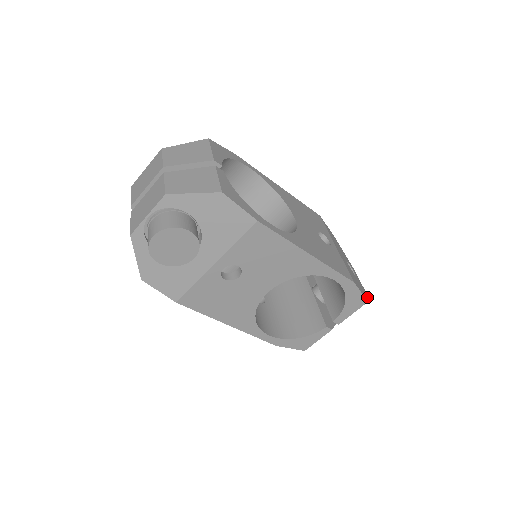
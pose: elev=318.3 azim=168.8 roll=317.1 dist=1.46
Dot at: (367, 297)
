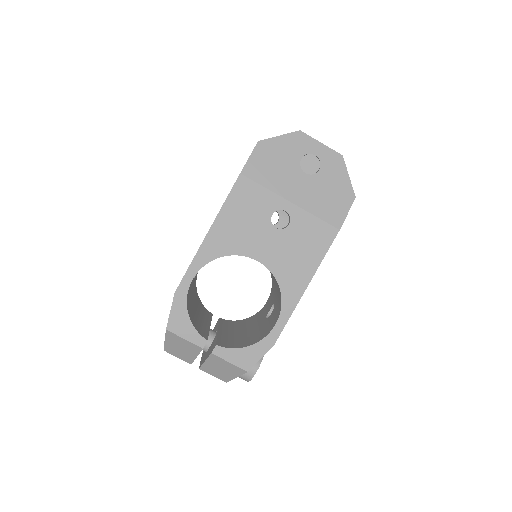
Dot at: (347, 175)
